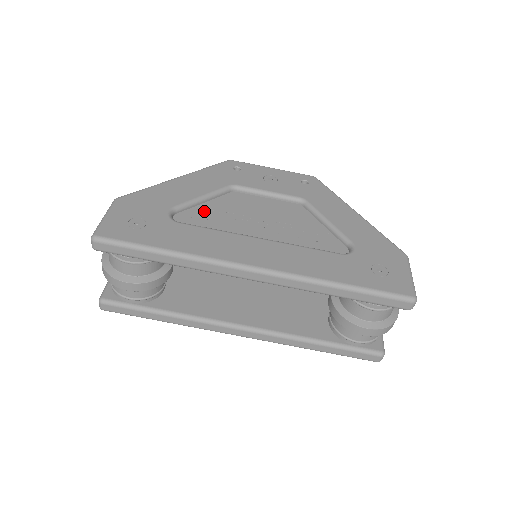
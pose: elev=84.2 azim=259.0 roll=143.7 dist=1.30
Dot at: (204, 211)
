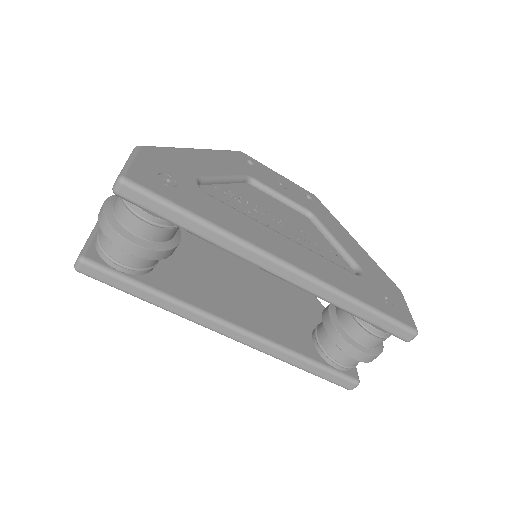
Dot at: (226, 192)
